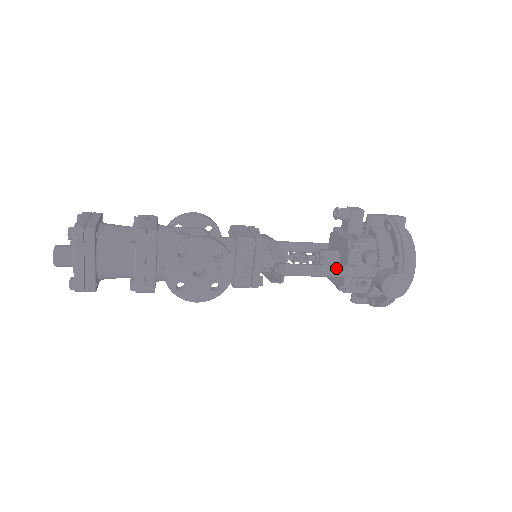
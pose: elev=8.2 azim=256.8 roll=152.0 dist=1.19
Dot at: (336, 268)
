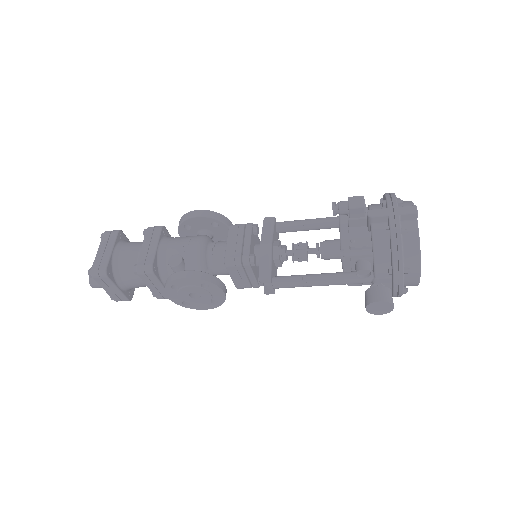
Dot at: (325, 280)
